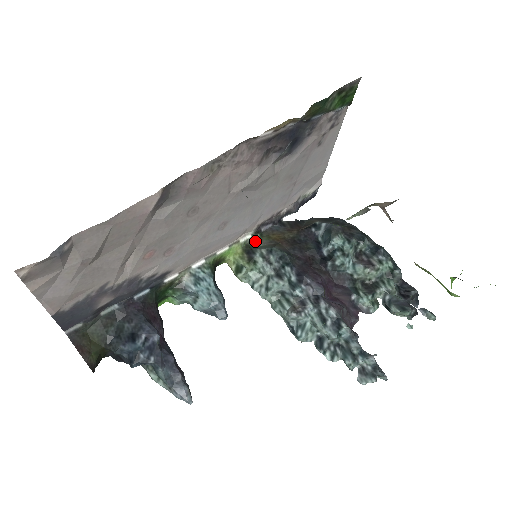
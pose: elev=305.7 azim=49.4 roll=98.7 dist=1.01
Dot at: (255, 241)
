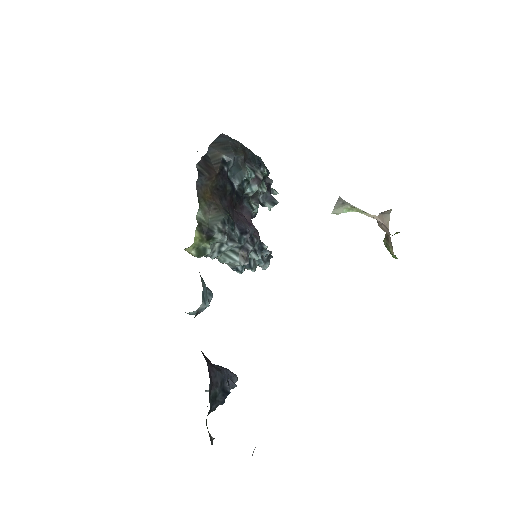
Dot at: (202, 215)
